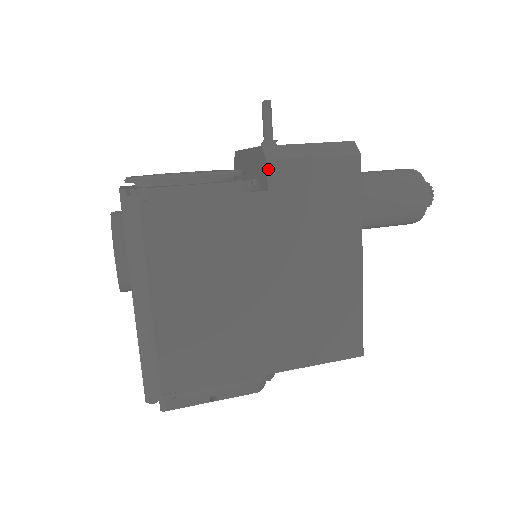
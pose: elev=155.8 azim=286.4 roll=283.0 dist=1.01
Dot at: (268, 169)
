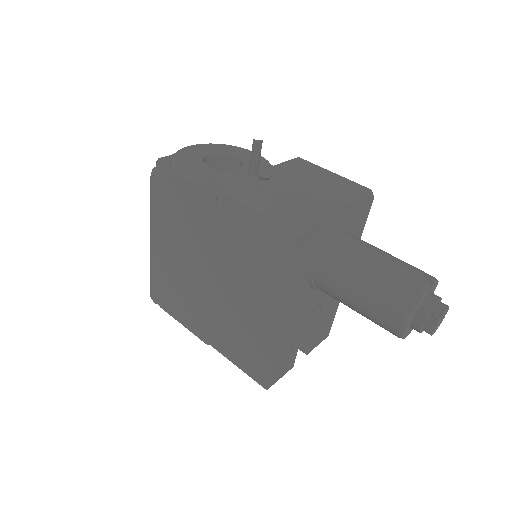
Dot at: (225, 202)
